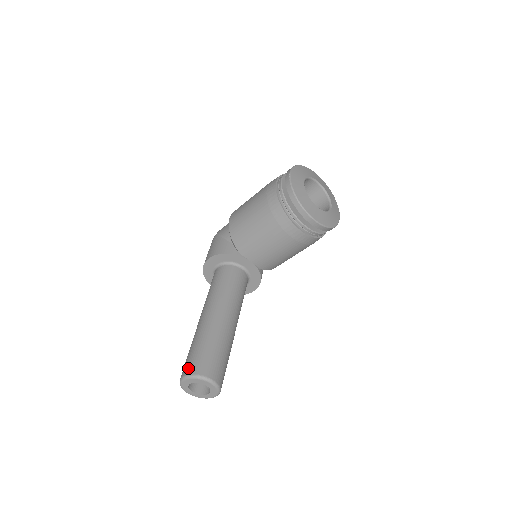
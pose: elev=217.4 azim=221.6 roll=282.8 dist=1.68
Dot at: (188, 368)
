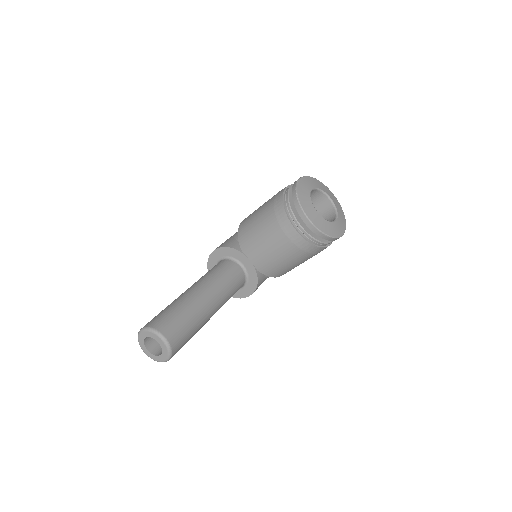
Dot at: (148, 323)
